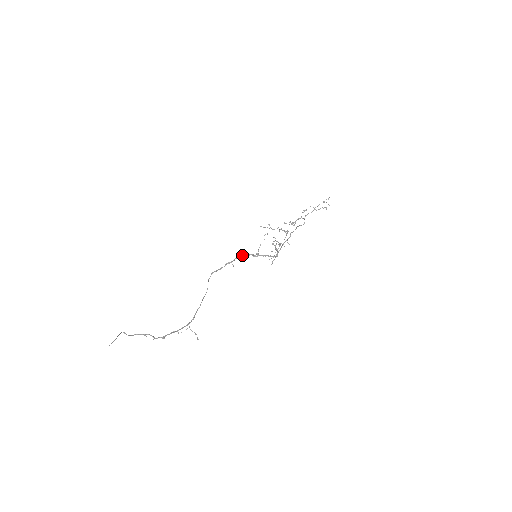
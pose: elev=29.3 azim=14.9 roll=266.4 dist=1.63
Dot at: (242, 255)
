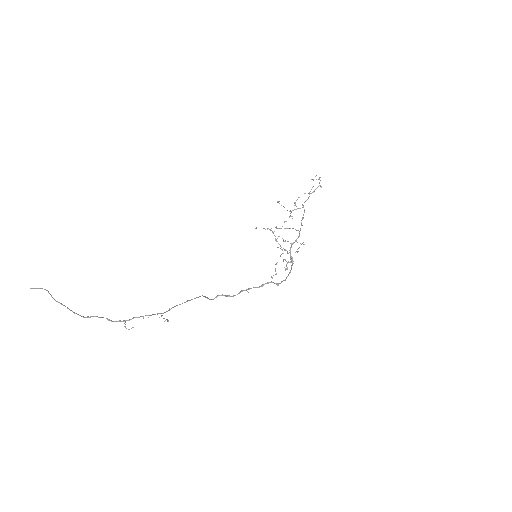
Dot at: (262, 285)
